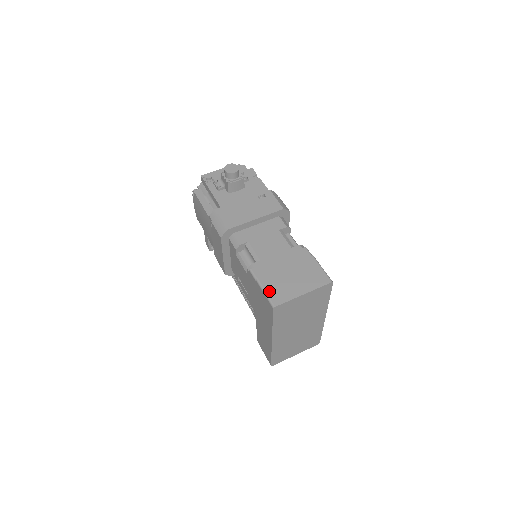
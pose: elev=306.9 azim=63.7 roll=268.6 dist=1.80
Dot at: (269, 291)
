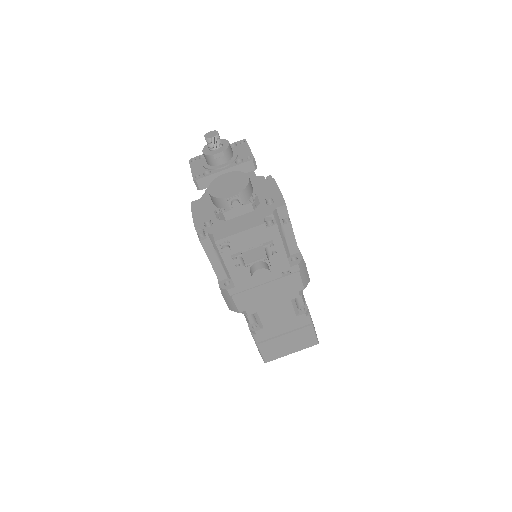
Dot at: (265, 353)
